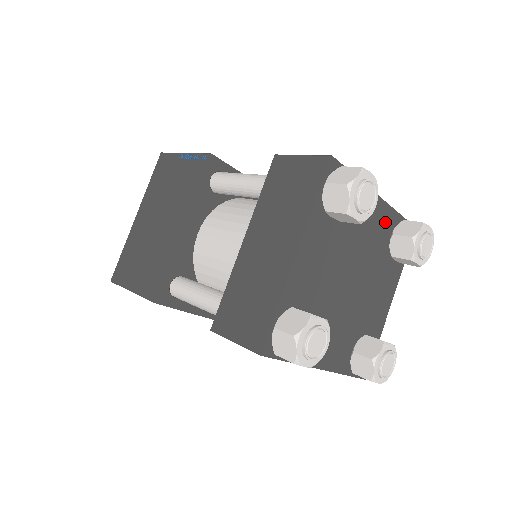
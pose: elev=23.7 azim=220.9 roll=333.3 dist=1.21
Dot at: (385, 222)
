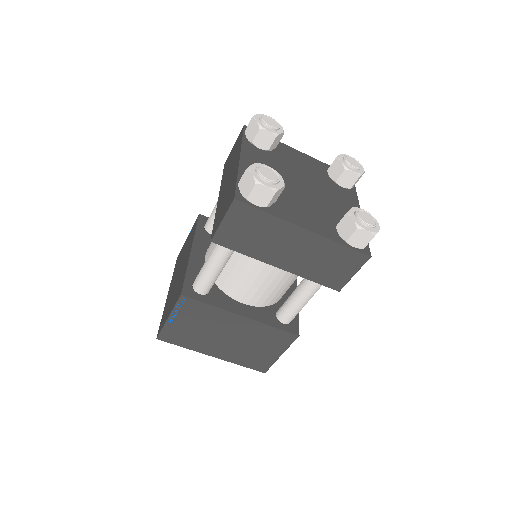
Dot at: (316, 165)
